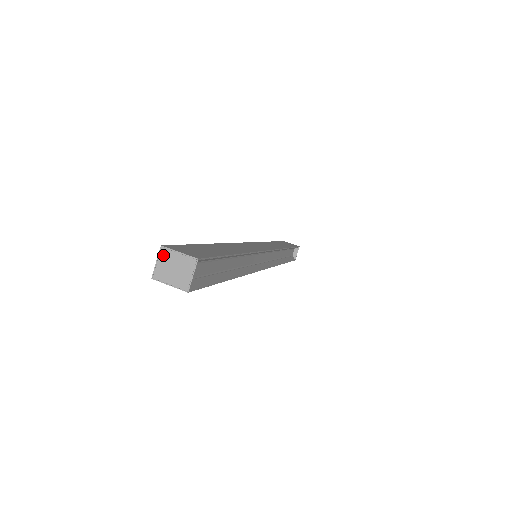
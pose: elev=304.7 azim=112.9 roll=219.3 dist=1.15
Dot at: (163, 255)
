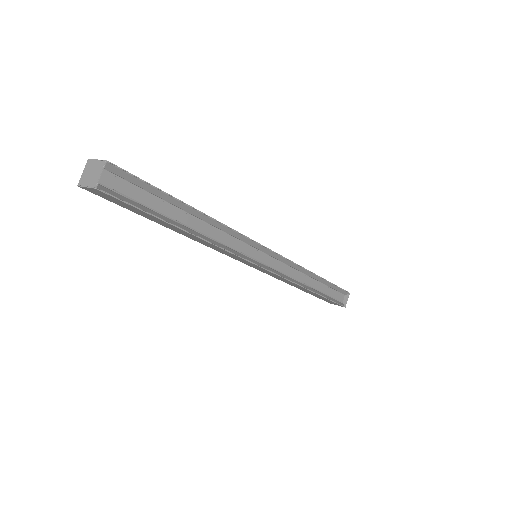
Dot at: (88, 165)
